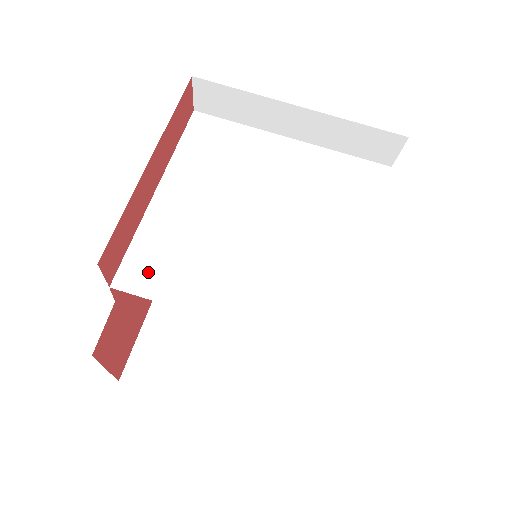
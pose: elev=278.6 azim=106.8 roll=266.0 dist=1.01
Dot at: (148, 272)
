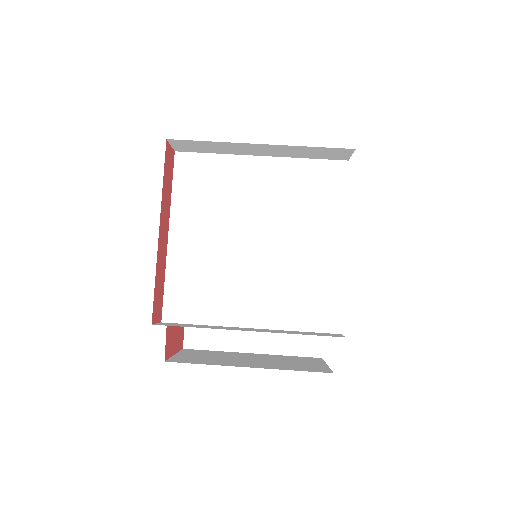
Dot at: (183, 304)
